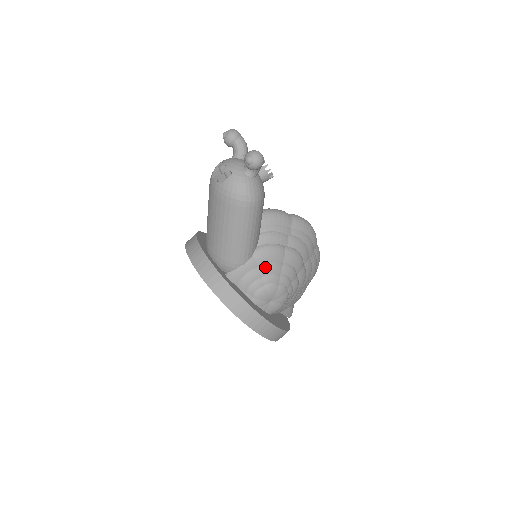
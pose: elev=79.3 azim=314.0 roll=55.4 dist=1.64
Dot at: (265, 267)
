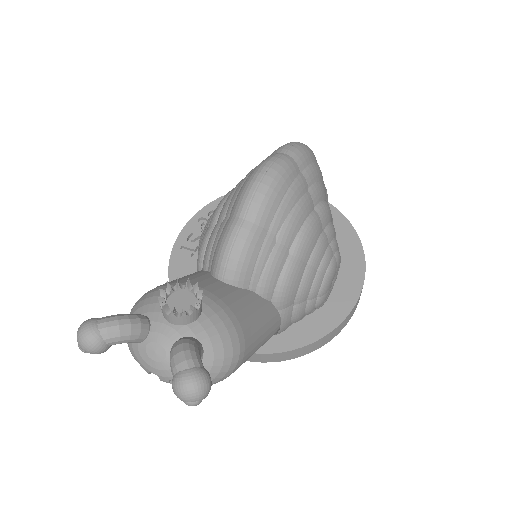
Dot at: (300, 296)
